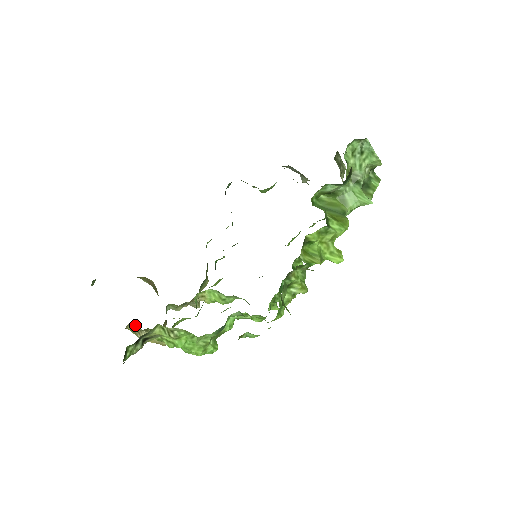
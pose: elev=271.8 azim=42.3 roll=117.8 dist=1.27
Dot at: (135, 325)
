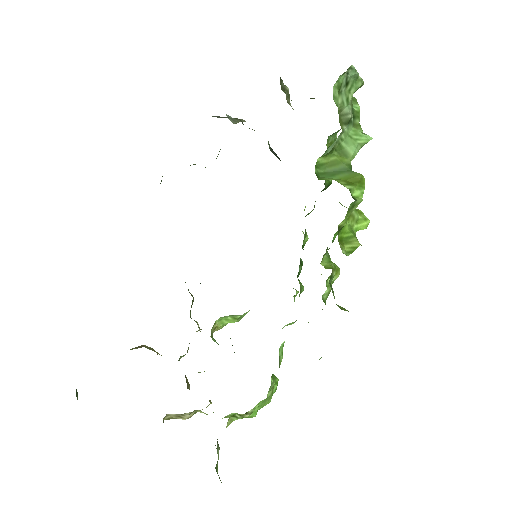
Dot at: (172, 414)
